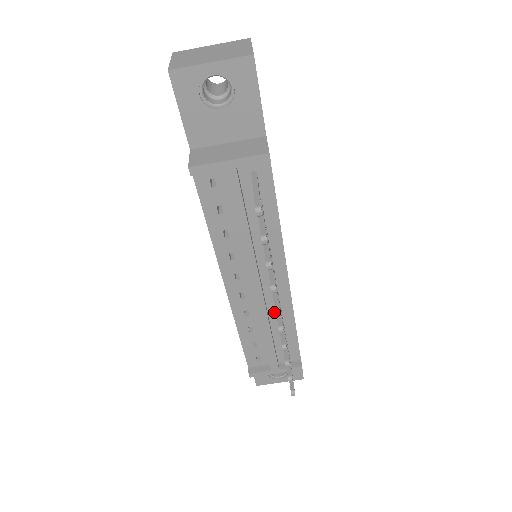
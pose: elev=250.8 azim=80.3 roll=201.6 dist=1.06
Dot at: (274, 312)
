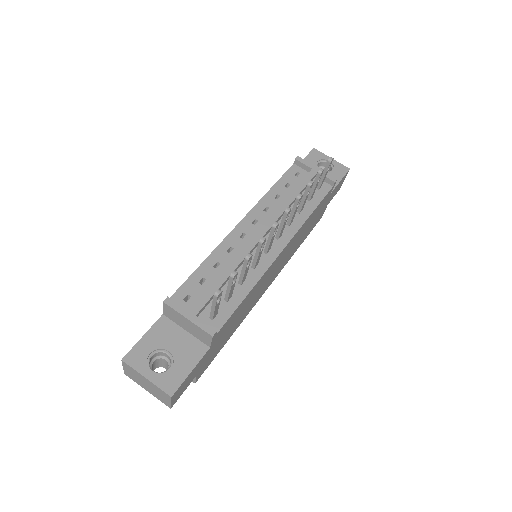
Dot at: occluded
